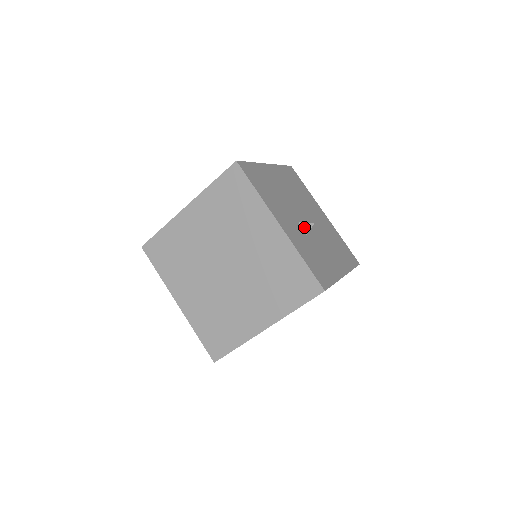
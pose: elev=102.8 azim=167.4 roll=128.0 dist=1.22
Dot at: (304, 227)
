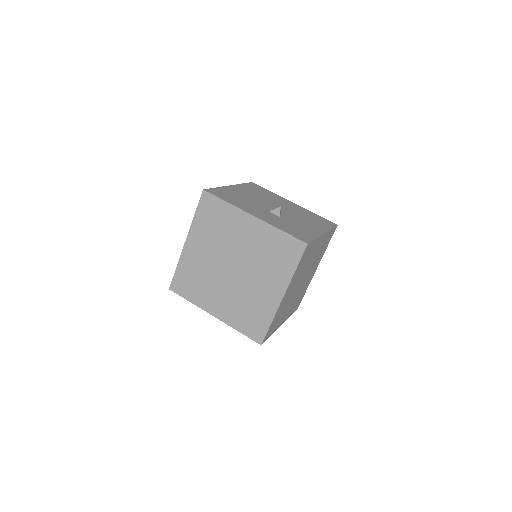
Dot at: (275, 213)
